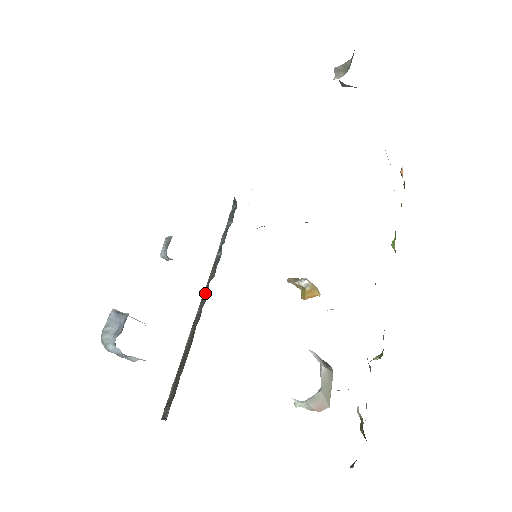
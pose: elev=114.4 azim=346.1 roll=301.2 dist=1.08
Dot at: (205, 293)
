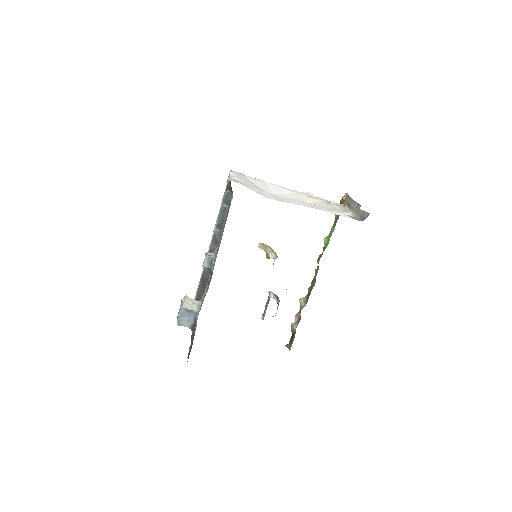
Dot at: occluded
